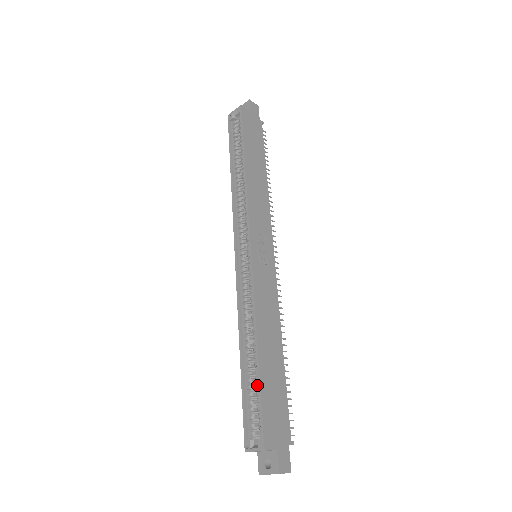
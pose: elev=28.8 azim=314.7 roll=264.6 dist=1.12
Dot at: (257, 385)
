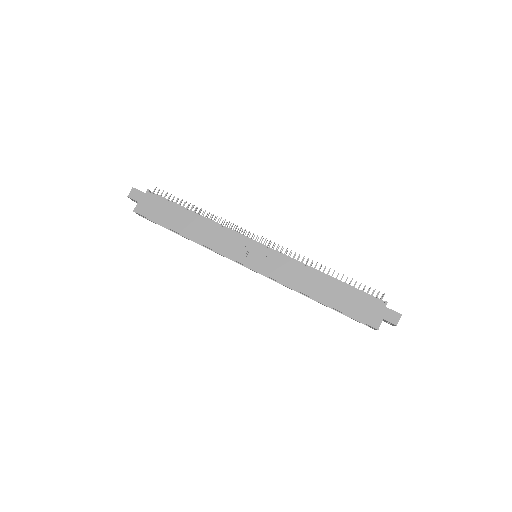
Dot at: (340, 310)
